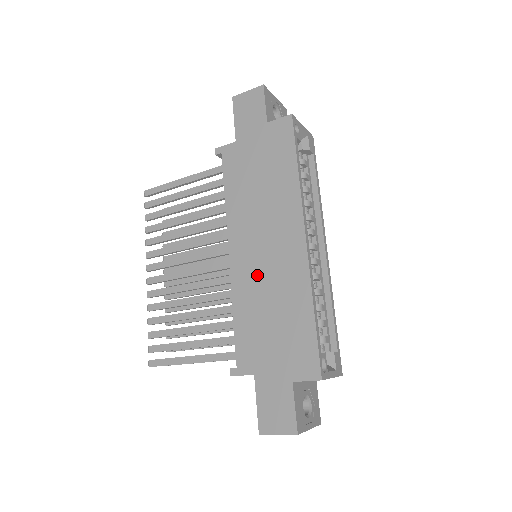
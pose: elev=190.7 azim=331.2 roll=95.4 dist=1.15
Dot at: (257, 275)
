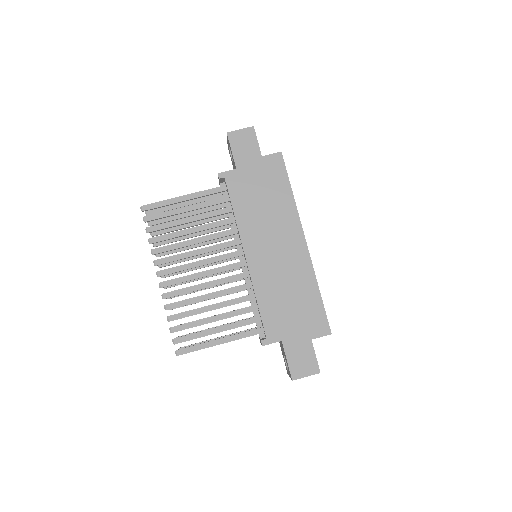
Dot at: (272, 270)
